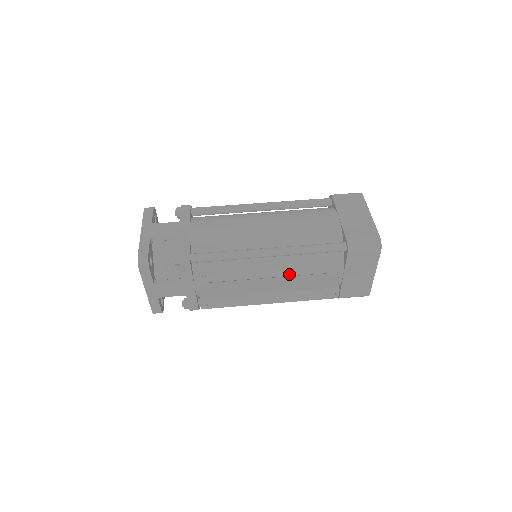
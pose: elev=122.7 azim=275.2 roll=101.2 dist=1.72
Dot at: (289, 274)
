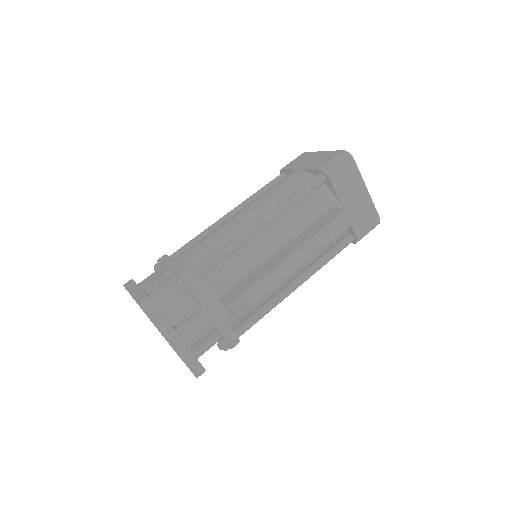
Dot at: (295, 236)
